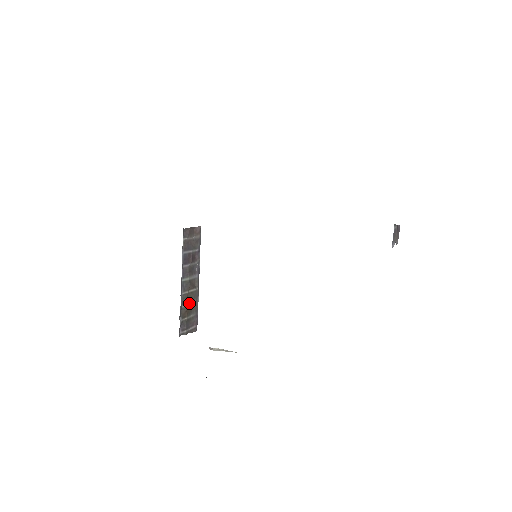
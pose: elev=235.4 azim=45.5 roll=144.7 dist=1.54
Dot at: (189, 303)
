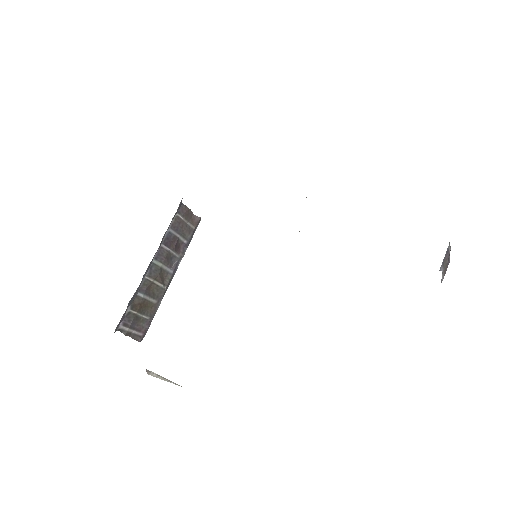
Dot at: (148, 297)
